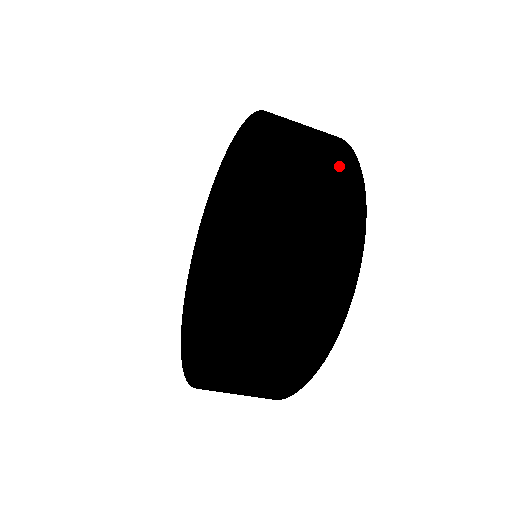
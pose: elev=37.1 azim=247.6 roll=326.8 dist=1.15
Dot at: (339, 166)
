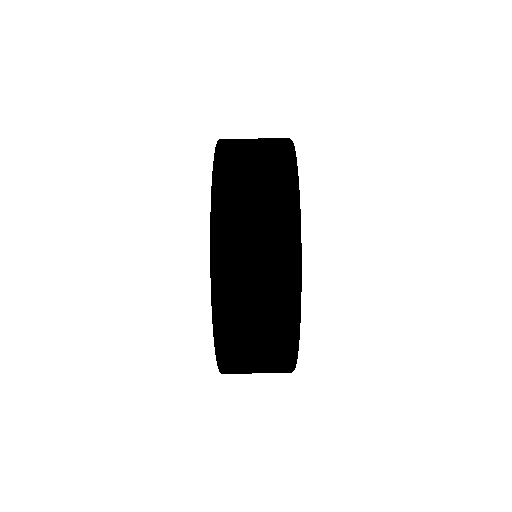
Dot at: (270, 139)
